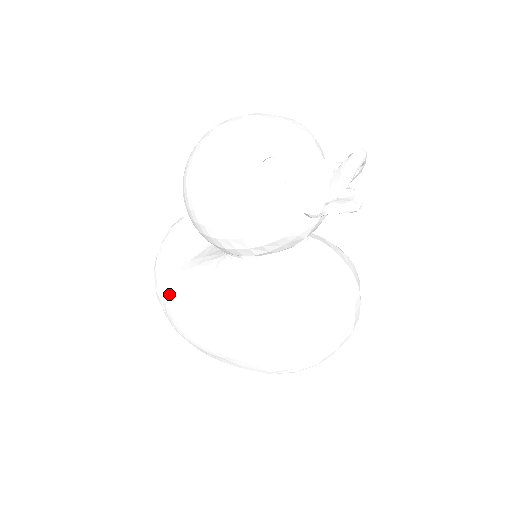
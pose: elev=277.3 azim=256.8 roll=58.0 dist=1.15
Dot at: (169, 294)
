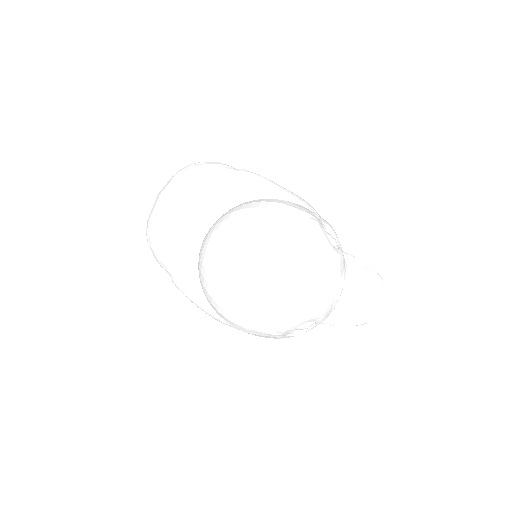
Dot at: (179, 285)
